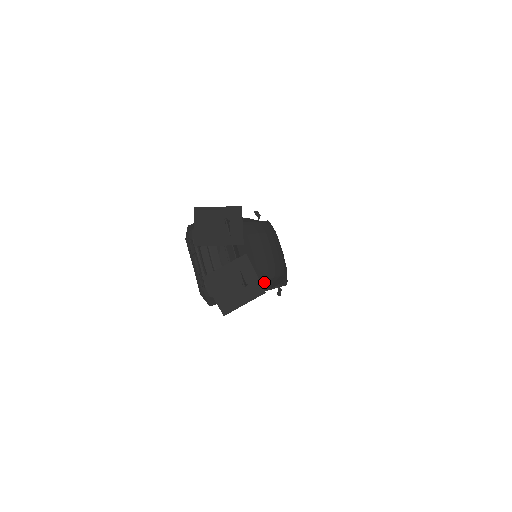
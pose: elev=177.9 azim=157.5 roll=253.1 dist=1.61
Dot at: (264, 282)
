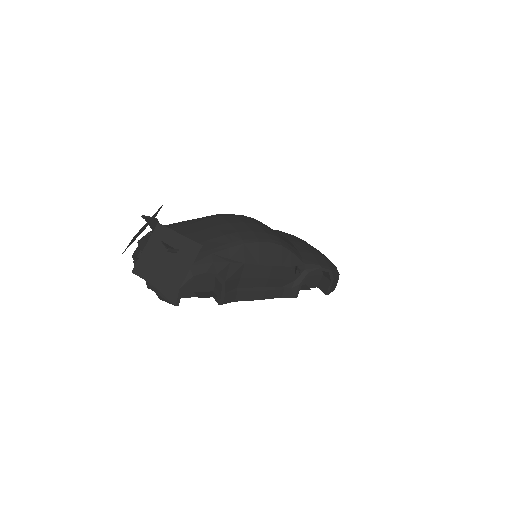
Dot at: (229, 252)
